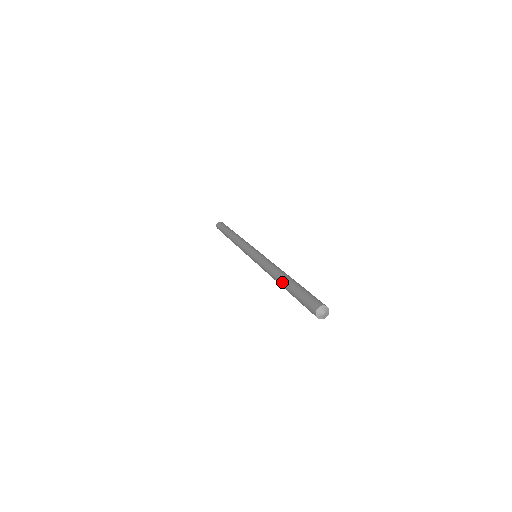
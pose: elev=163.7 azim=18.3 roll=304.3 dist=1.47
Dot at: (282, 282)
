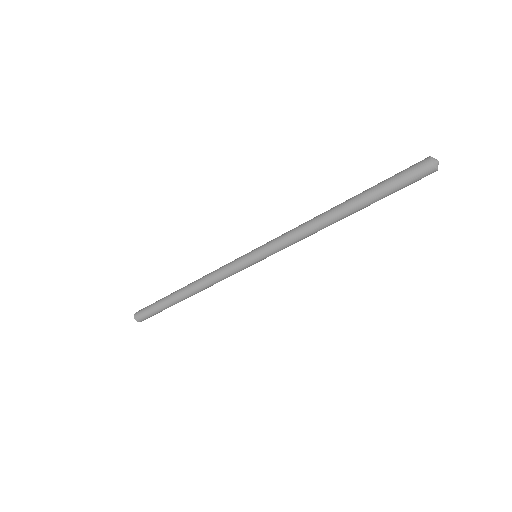
Dot at: occluded
